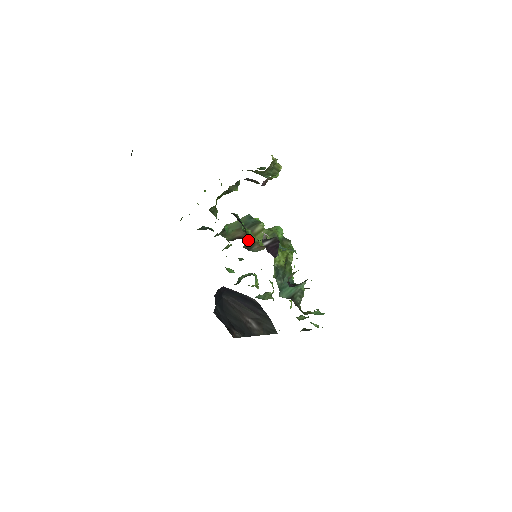
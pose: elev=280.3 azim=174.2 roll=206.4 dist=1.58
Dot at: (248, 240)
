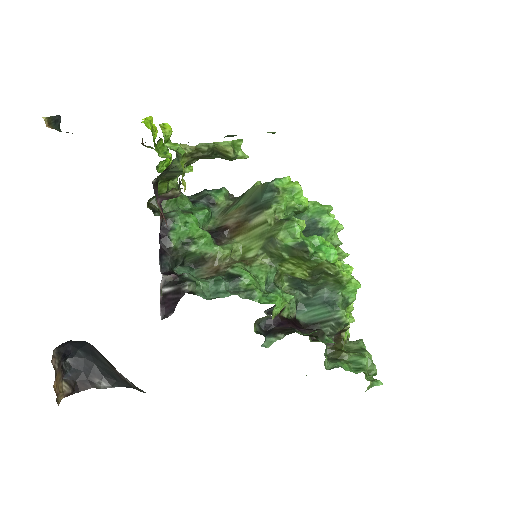
Dot at: (193, 255)
